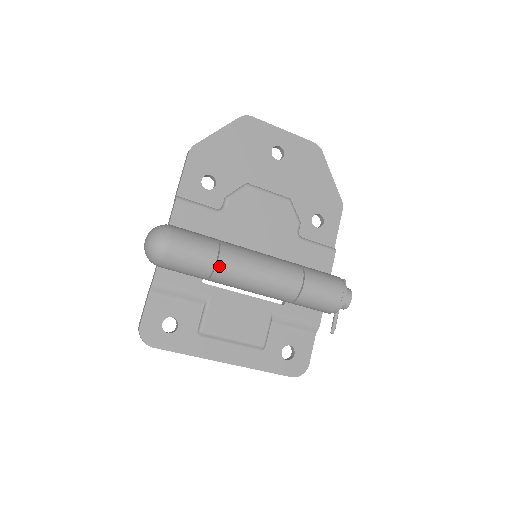
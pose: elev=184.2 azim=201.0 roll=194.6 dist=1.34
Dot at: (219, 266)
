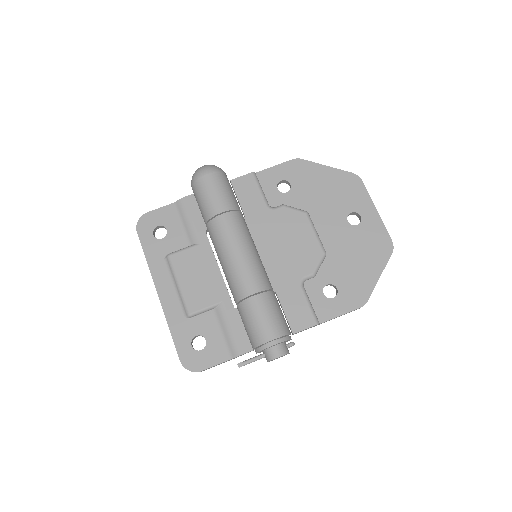
Dot at: (218, 219)
